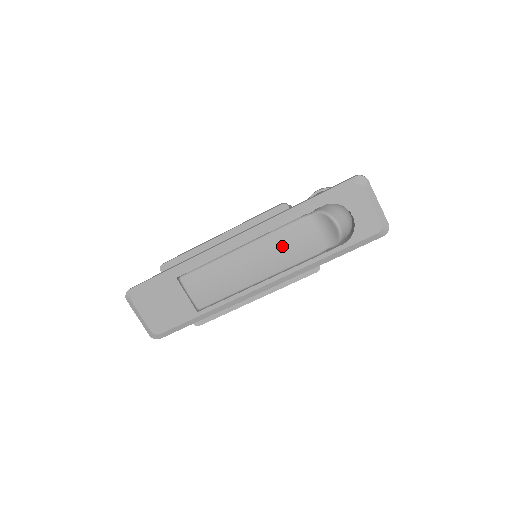
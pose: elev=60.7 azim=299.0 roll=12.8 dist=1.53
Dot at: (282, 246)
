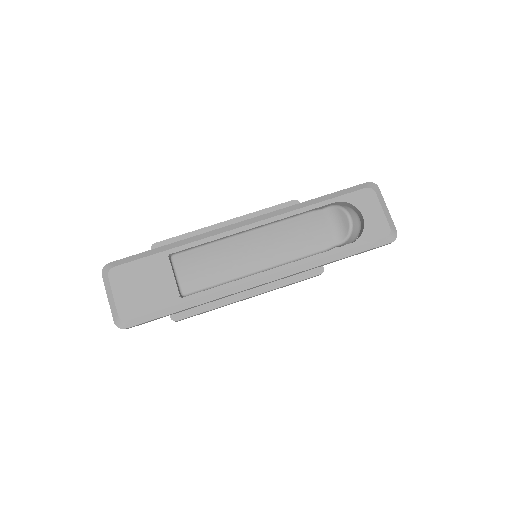
Dot at: (289, 235)
